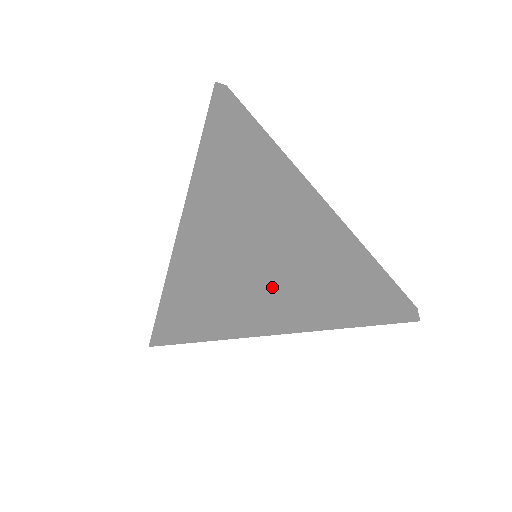
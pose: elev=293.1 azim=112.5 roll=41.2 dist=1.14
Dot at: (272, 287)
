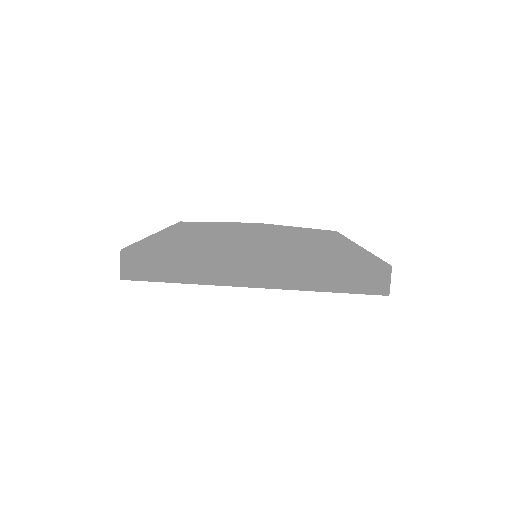
Dot at: occluded
